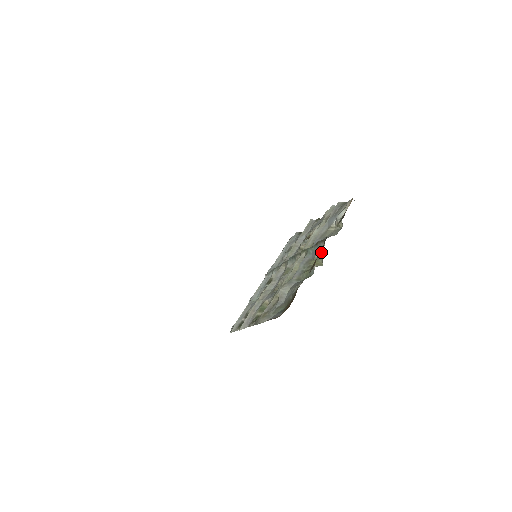
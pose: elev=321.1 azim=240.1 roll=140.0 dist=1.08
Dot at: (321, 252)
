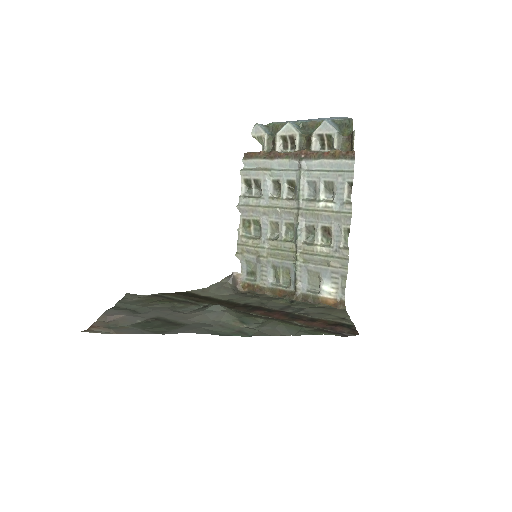
Dot at: (292, 284)
